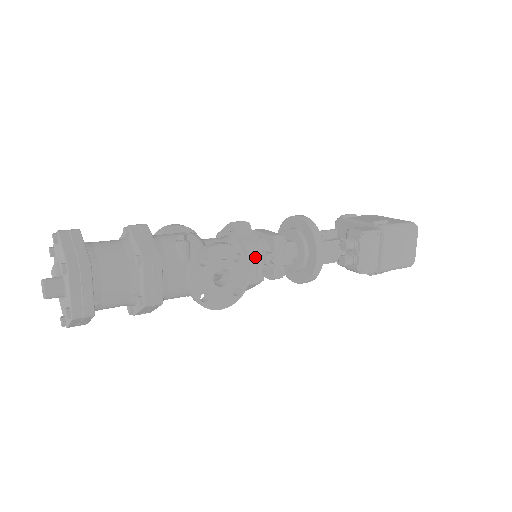
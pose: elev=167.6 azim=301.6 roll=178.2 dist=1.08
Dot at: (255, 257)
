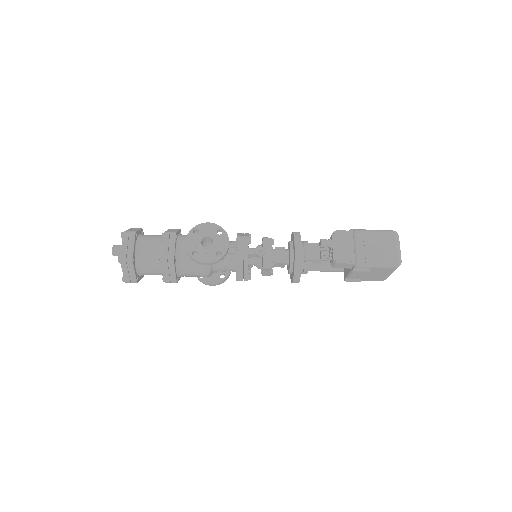
Dot at: (243, 244)
